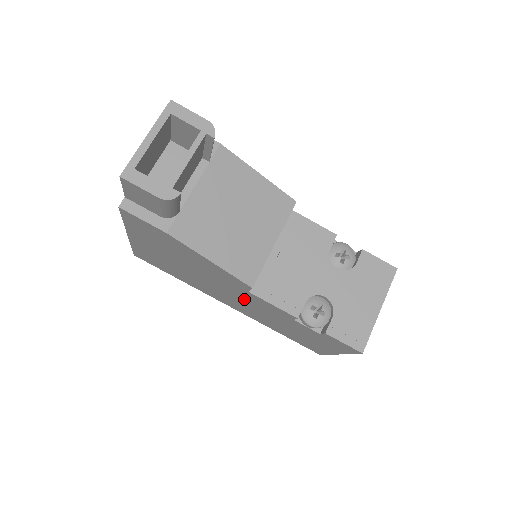
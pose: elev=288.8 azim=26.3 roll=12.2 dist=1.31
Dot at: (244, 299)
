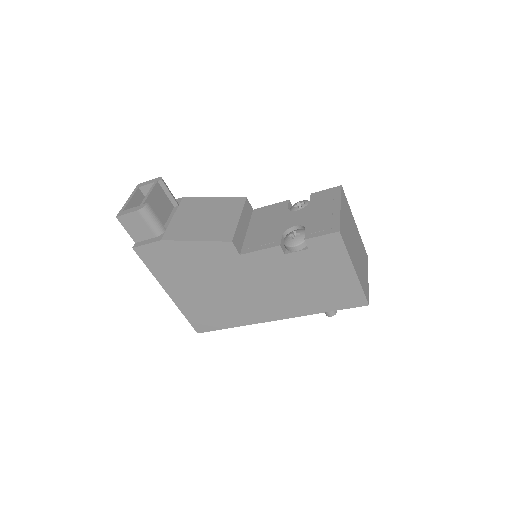
Dot at: (256, 278)
